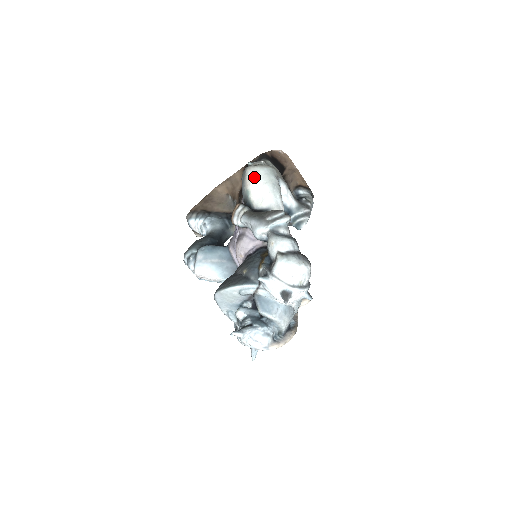
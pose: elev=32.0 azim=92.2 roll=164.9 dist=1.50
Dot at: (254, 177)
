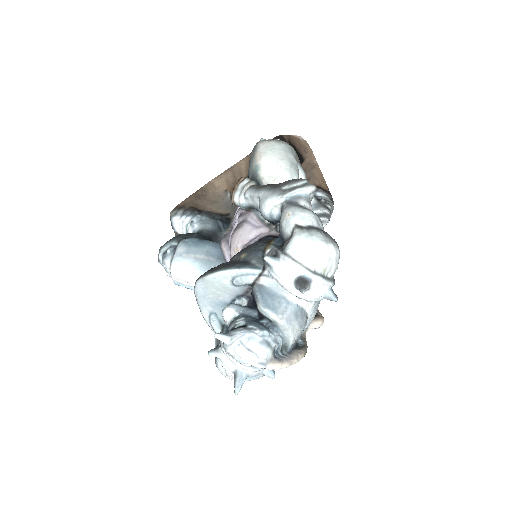
Dot at: (267, 151)
